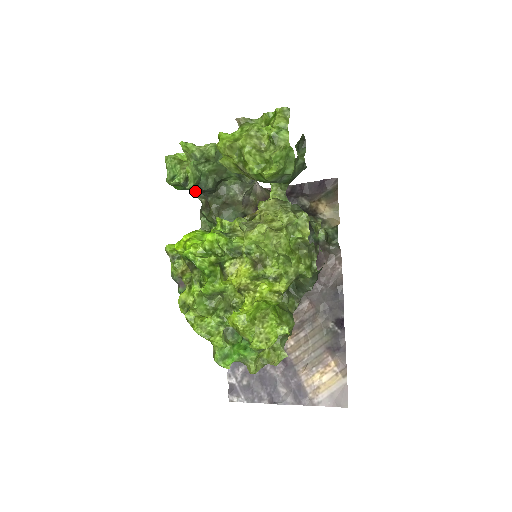
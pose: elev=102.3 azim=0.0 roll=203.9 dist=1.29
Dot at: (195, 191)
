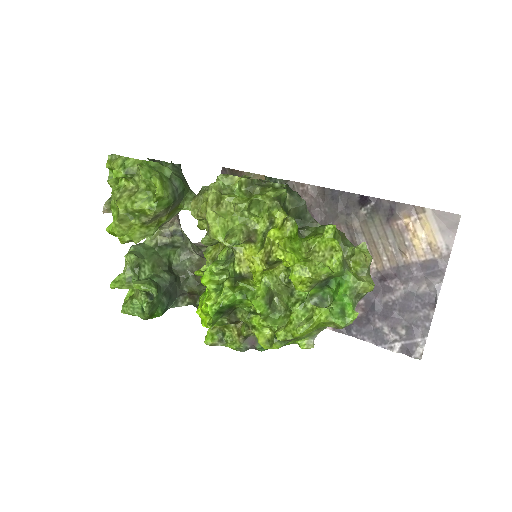
Dot at: (173, 303)
